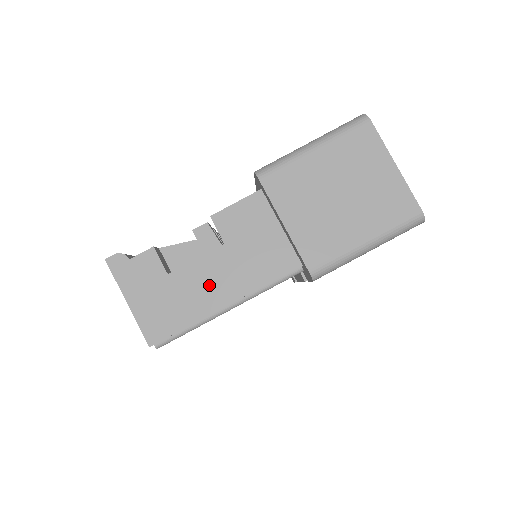
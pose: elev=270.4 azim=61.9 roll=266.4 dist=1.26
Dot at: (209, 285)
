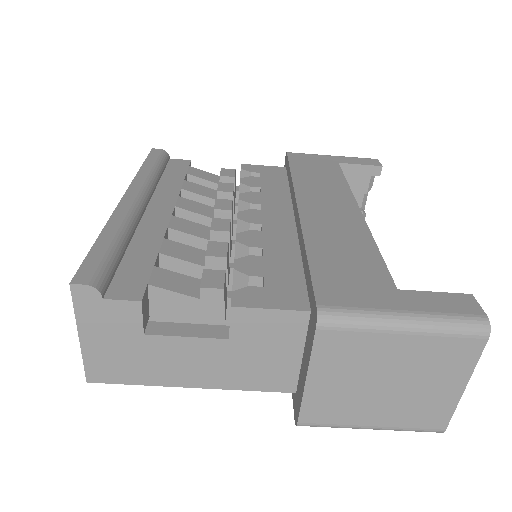
Dot at: (186, 364)
